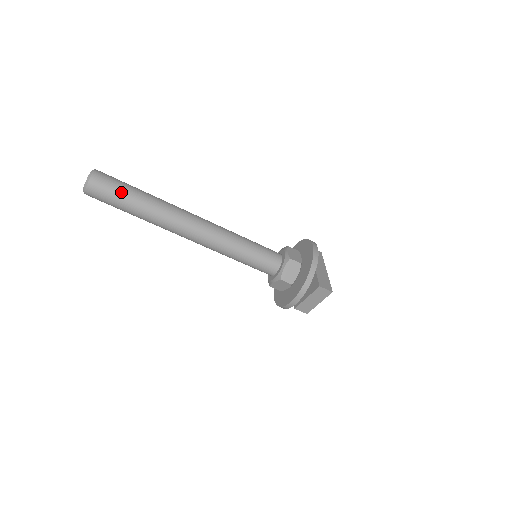
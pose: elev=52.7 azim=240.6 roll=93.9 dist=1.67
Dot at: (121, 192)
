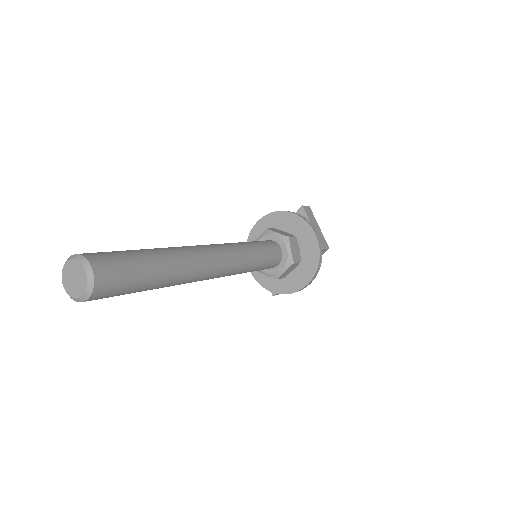
Dot at: occluded
